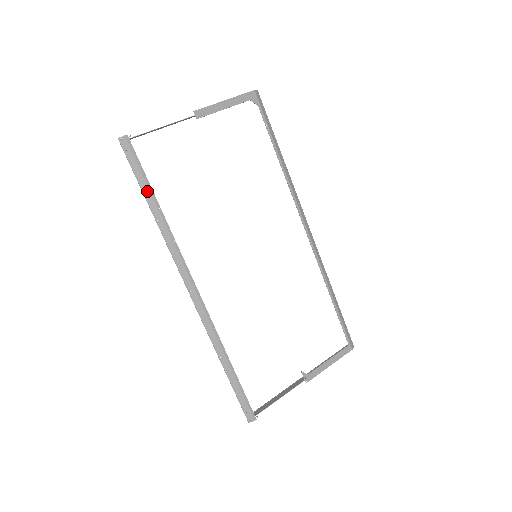
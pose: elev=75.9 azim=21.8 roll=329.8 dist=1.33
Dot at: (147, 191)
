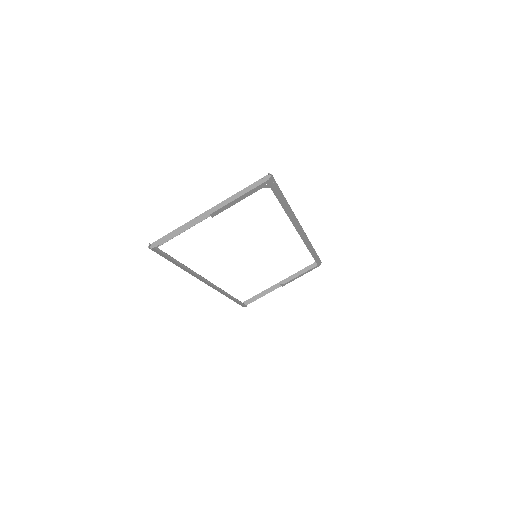
Dot at: (174, 262)
